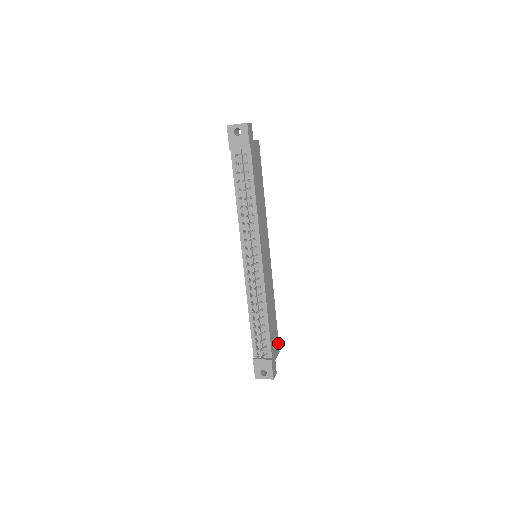
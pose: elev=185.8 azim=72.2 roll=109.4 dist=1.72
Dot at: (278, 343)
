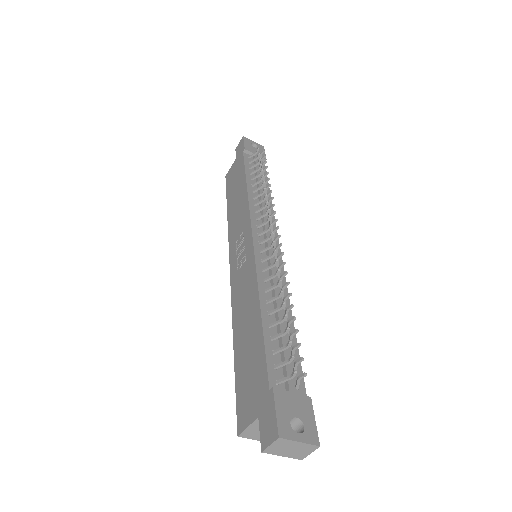
Dot at: occluded
